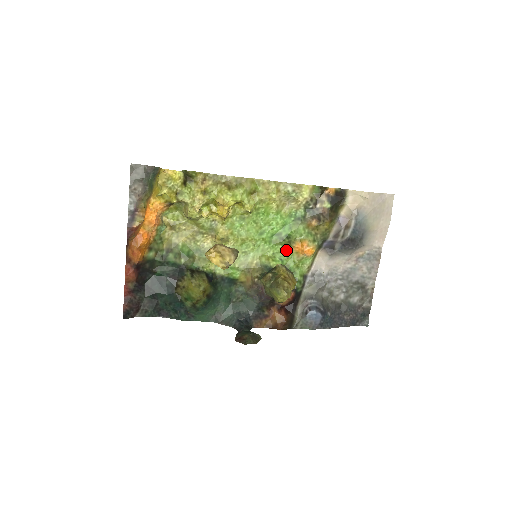
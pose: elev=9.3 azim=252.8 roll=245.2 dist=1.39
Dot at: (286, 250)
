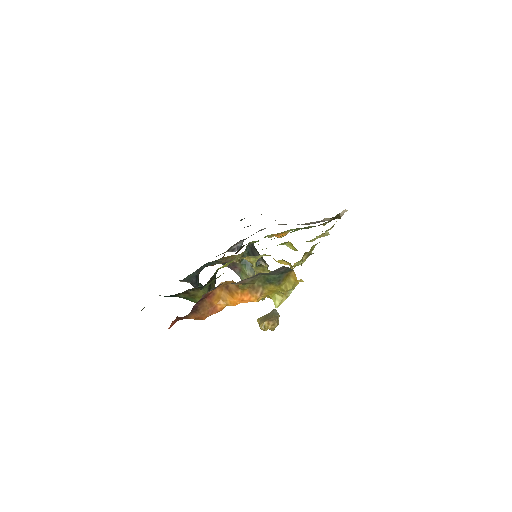
Dot at: occluded
